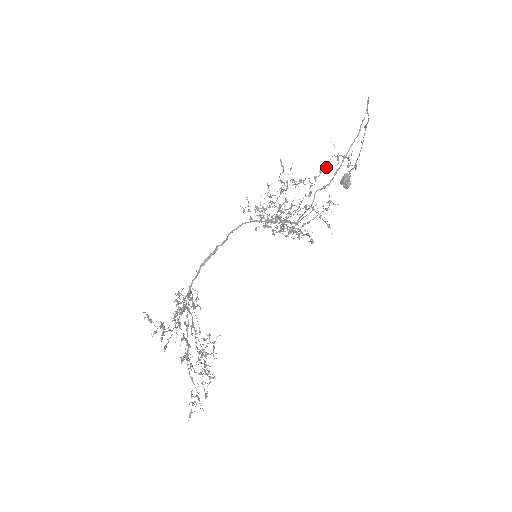
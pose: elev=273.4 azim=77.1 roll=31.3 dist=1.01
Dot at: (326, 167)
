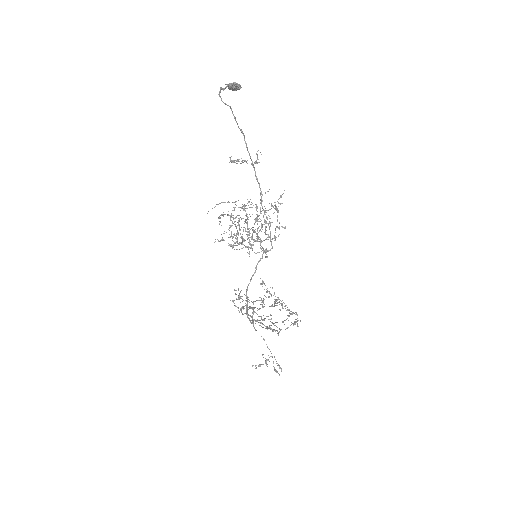
Dot at: (237, 161)
